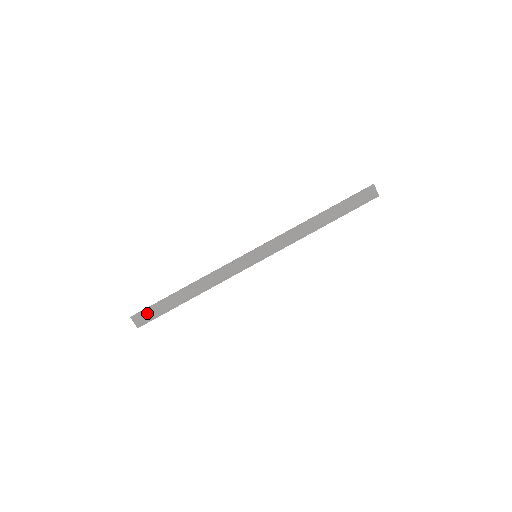
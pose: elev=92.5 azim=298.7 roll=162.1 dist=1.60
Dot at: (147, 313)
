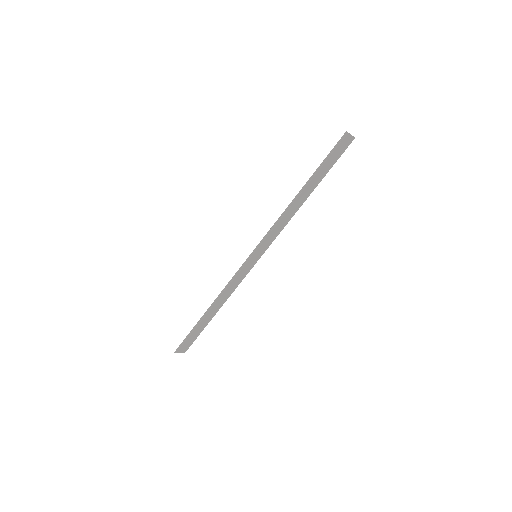
Dot at: (186, 343)
